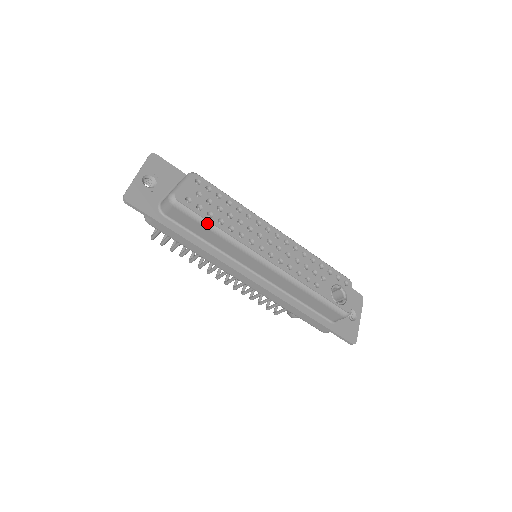
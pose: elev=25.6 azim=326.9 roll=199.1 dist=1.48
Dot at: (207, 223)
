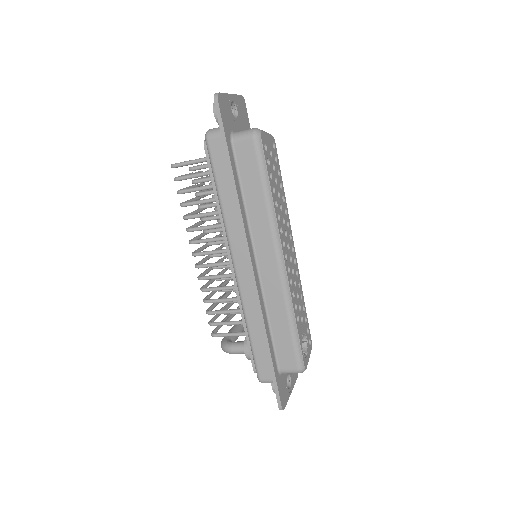
Dot at: (266, 179)
